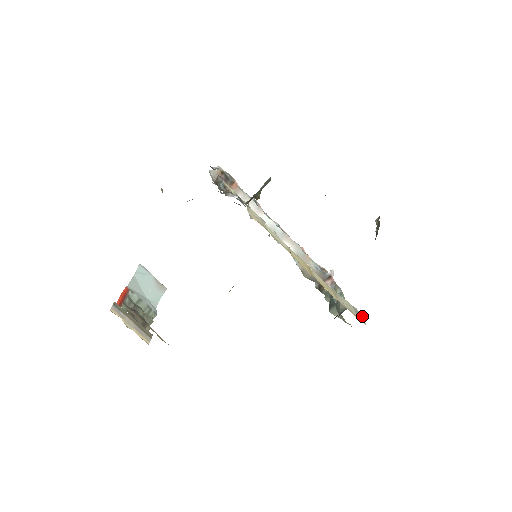
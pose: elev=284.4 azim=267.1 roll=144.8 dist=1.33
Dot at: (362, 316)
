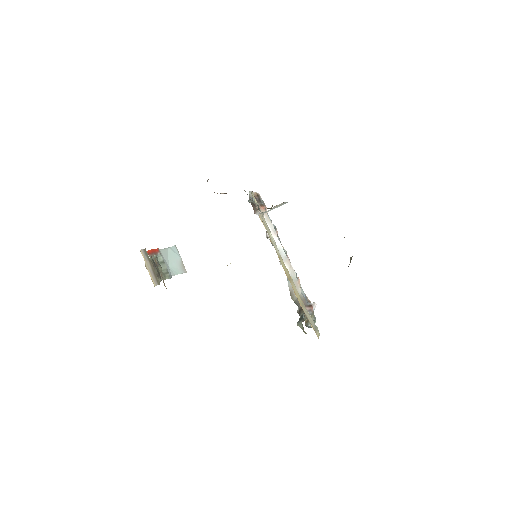
Dot at: (319, 334)
